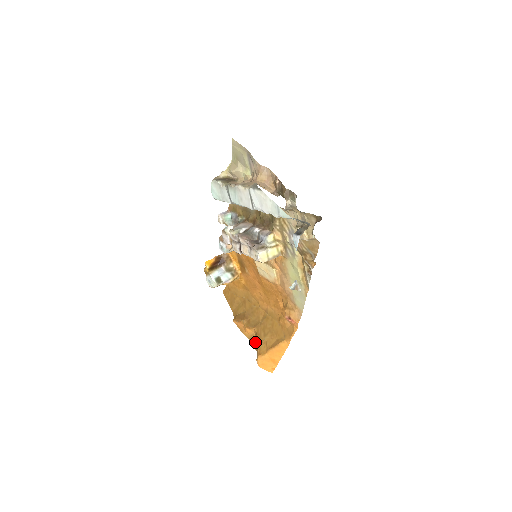
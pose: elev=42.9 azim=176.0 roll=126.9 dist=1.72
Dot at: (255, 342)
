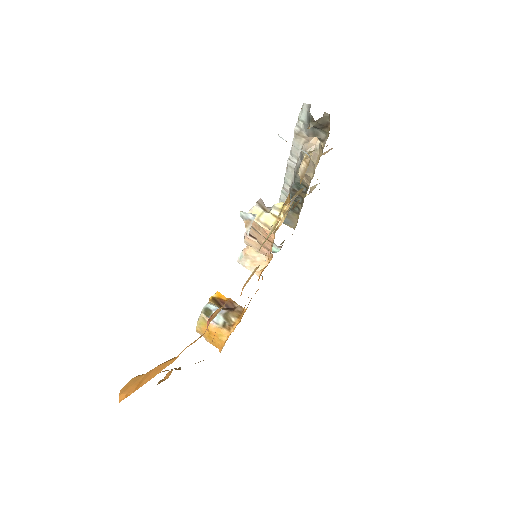
Dot at: occluded
